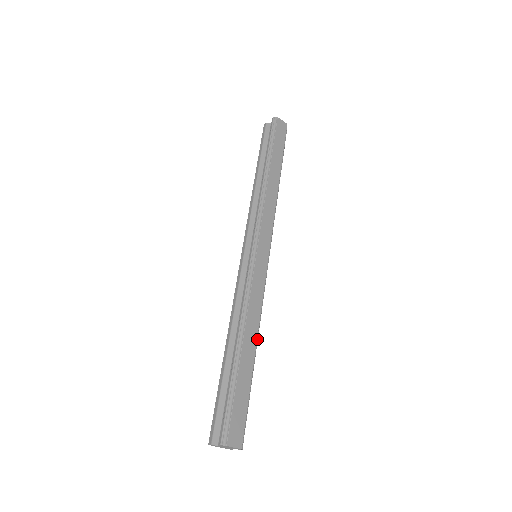
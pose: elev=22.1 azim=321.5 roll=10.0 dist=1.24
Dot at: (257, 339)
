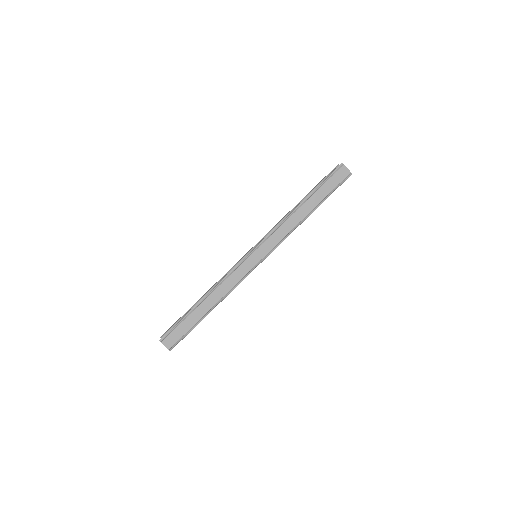
Dot at: (217, 304)
